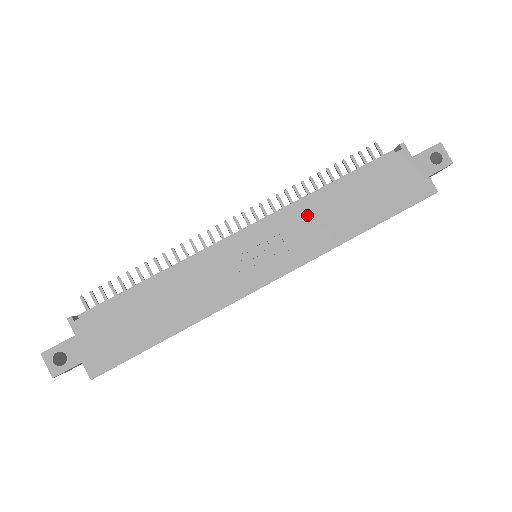
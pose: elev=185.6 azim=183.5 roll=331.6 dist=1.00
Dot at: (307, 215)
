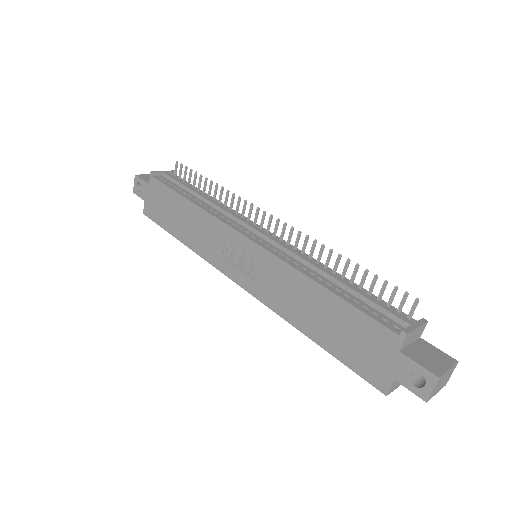
Dot at: (287, 279)
